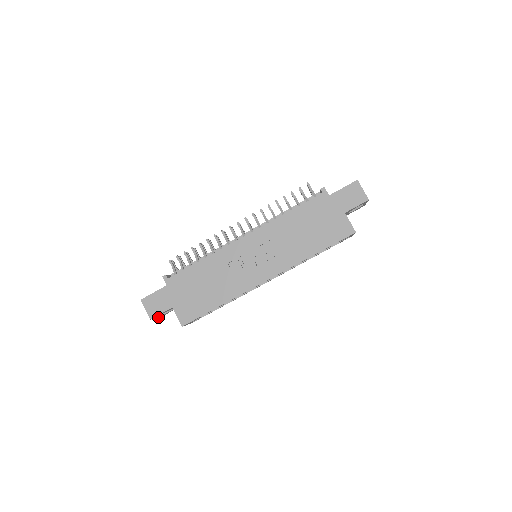
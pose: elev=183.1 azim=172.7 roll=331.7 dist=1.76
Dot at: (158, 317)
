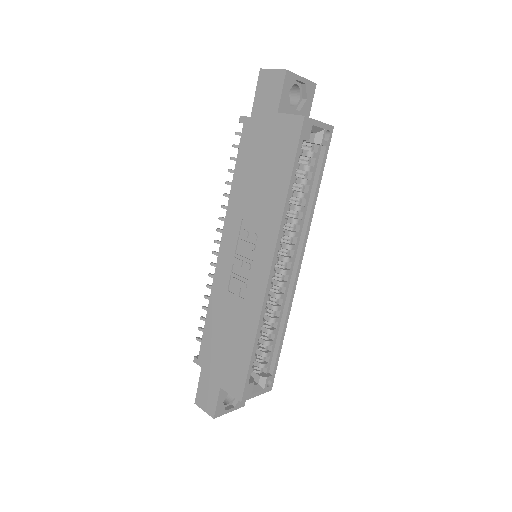
Dot at: (235, 409)
